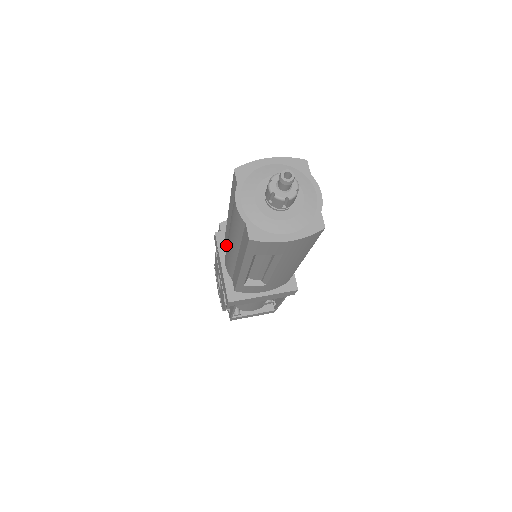
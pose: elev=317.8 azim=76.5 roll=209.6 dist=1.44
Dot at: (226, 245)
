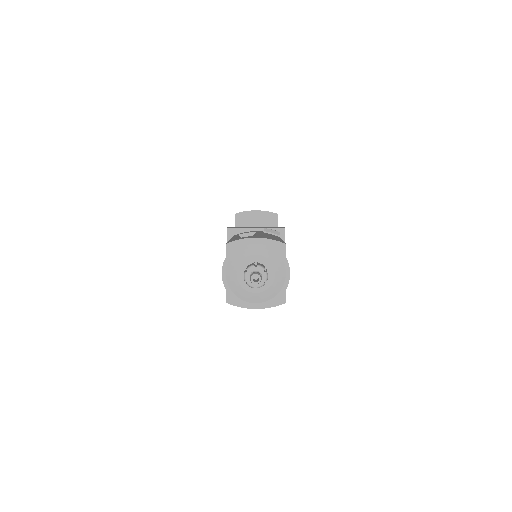
Dot at: occluded
